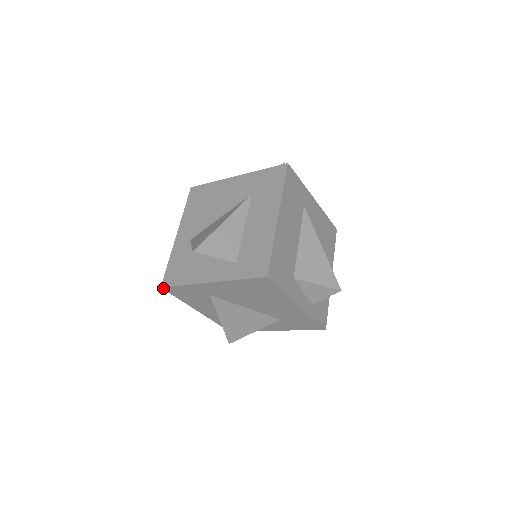
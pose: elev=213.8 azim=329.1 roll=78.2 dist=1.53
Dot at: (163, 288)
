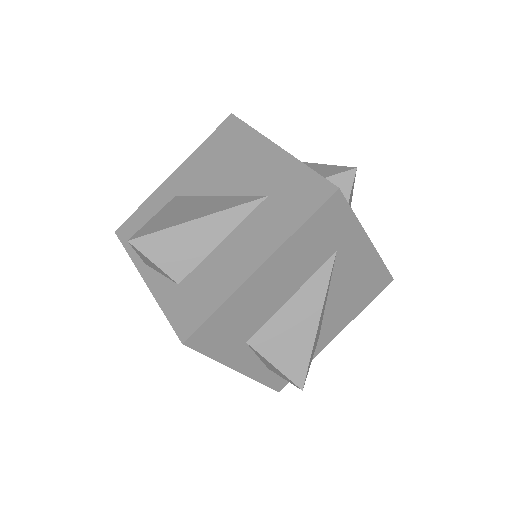
Dot at: (117, 234)
